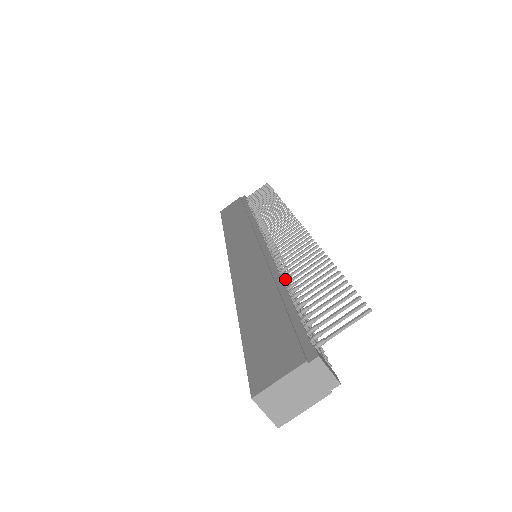
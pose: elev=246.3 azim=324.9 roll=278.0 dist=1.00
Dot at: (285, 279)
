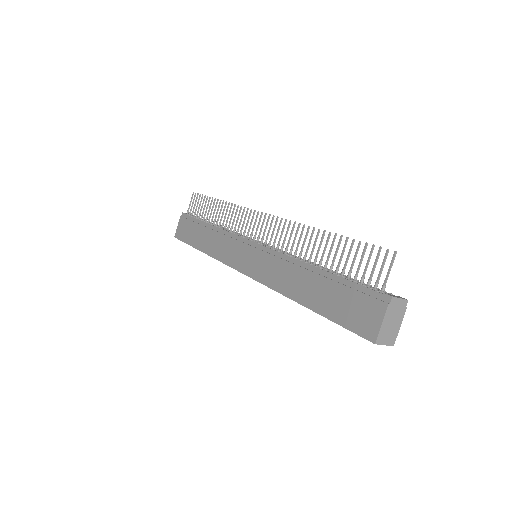
Dot at: (309, 262)
